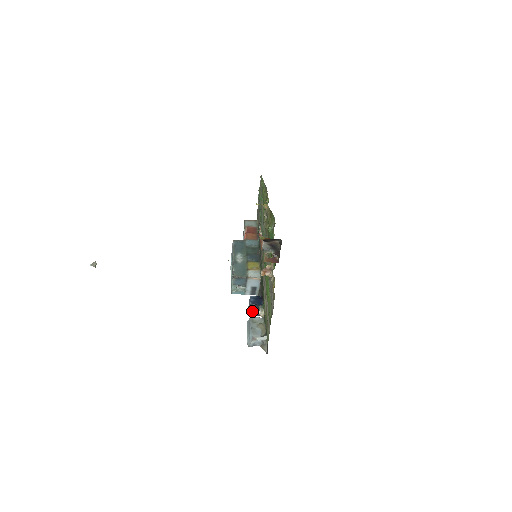
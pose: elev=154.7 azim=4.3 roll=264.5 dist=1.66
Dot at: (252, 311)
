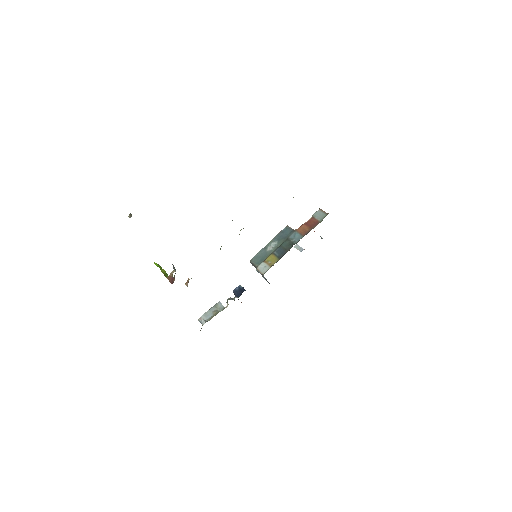
Dot at: occluded
